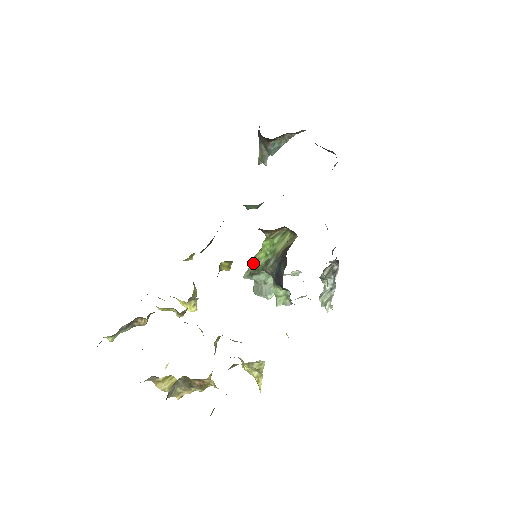
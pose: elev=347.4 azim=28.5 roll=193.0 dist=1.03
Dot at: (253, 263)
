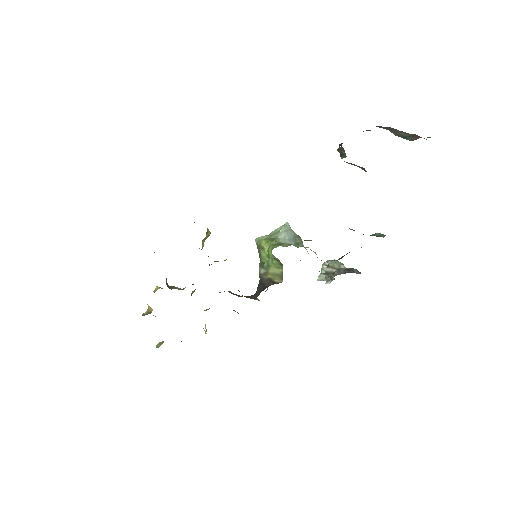
Dot at: (261, 245)
